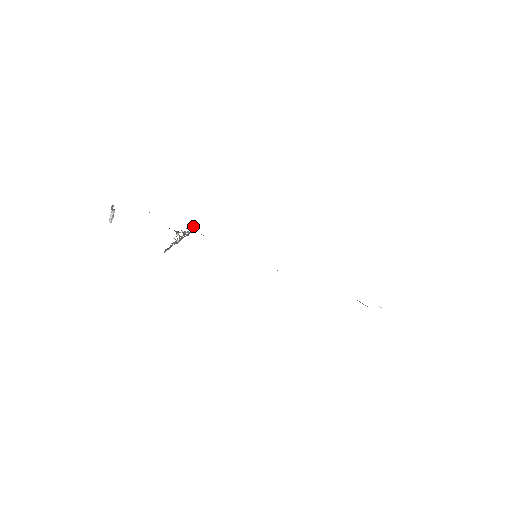
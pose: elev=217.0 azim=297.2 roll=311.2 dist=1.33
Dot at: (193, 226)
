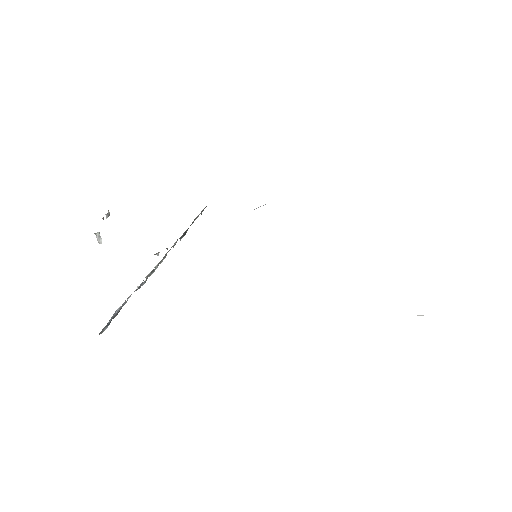
Dot at: occluded
